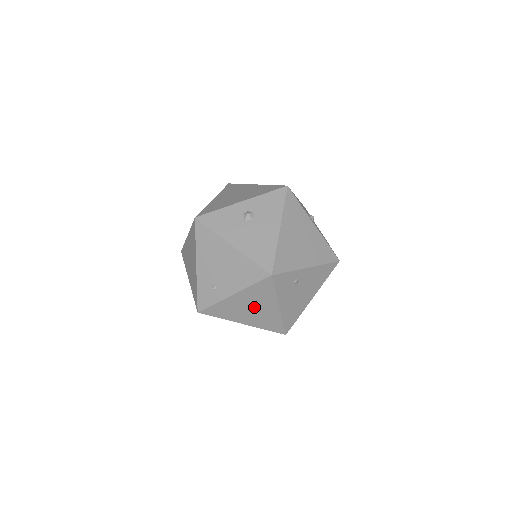
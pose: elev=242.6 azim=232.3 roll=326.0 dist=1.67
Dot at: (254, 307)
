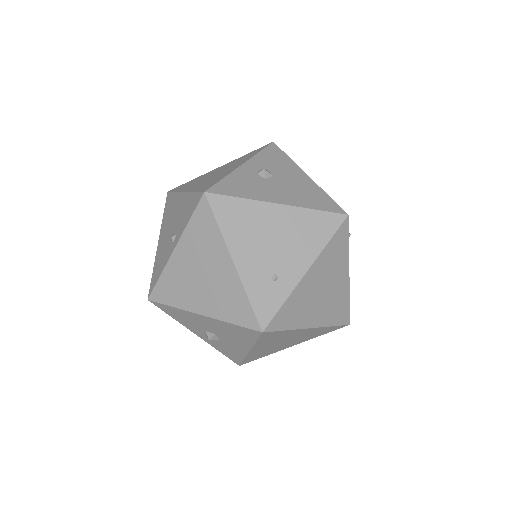
Dot at: (326, 286)
